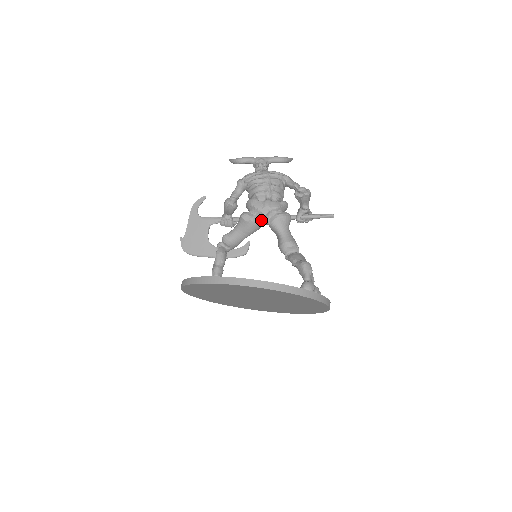
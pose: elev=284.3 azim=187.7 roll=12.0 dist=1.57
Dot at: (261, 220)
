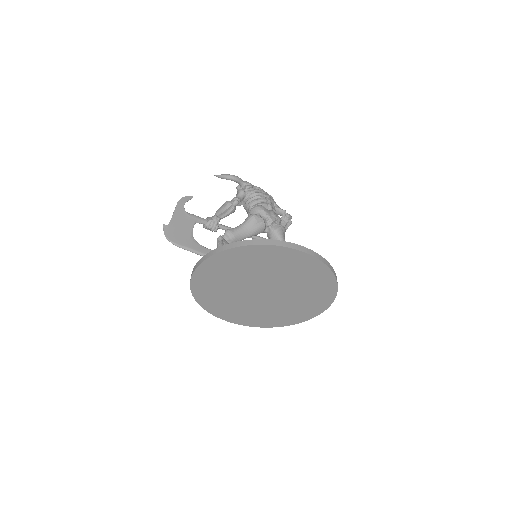
Dot at: (266, 225)
